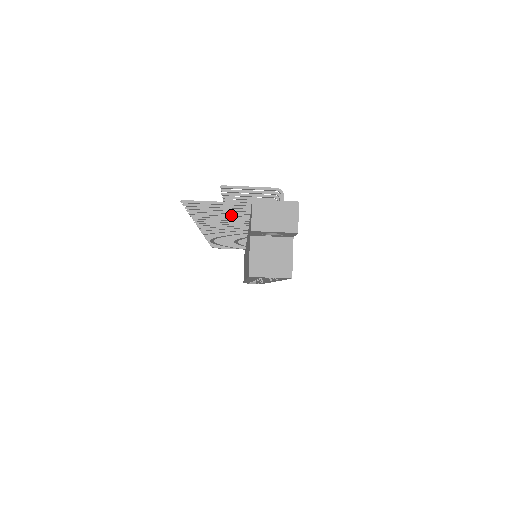
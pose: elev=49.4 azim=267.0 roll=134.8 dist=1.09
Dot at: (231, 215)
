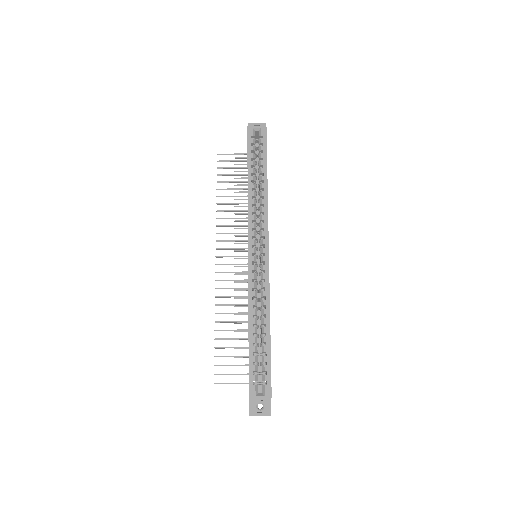
Dot at: (239, 181)
